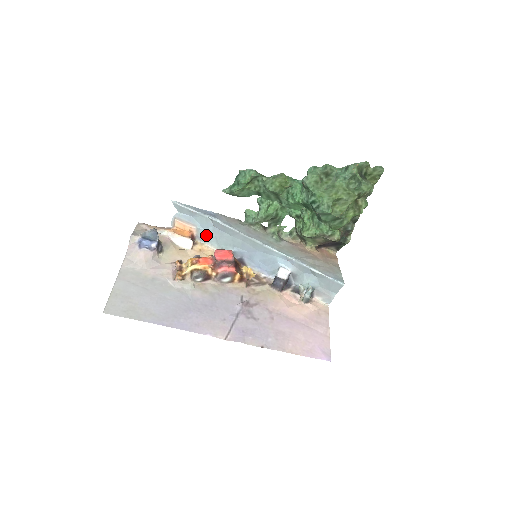
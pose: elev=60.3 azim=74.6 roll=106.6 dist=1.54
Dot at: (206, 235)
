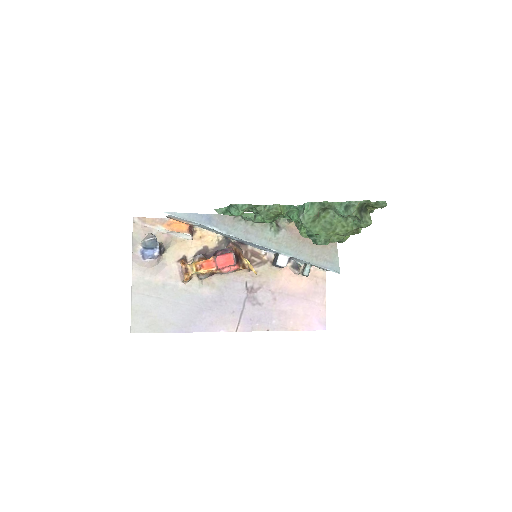
Dot at: (204, 227)
